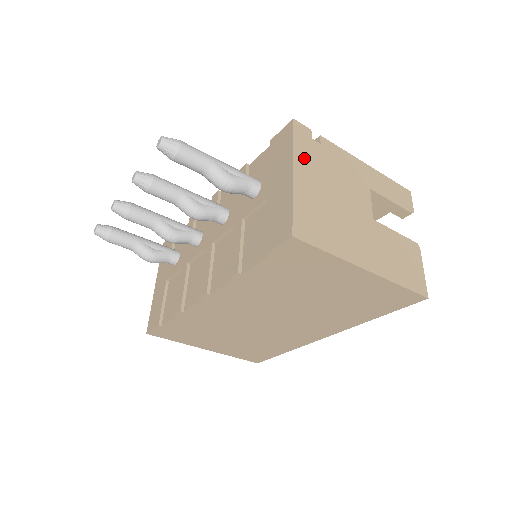
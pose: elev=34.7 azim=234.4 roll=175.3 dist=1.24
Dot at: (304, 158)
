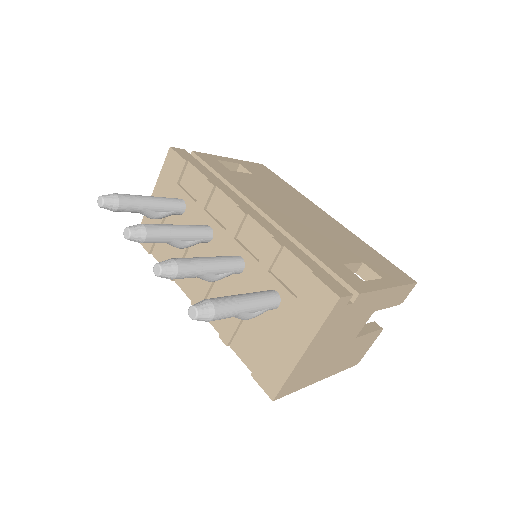
Dot at: (325, 331)
